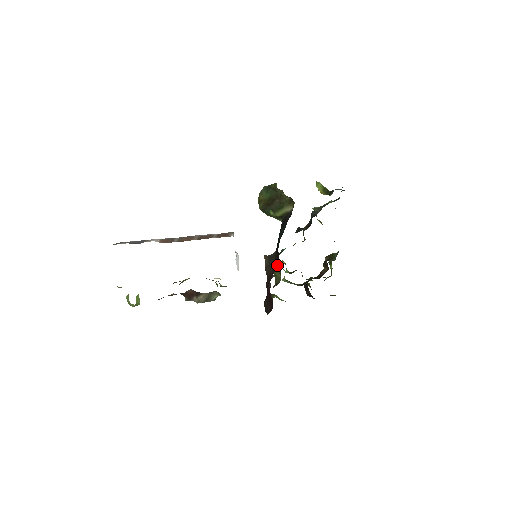
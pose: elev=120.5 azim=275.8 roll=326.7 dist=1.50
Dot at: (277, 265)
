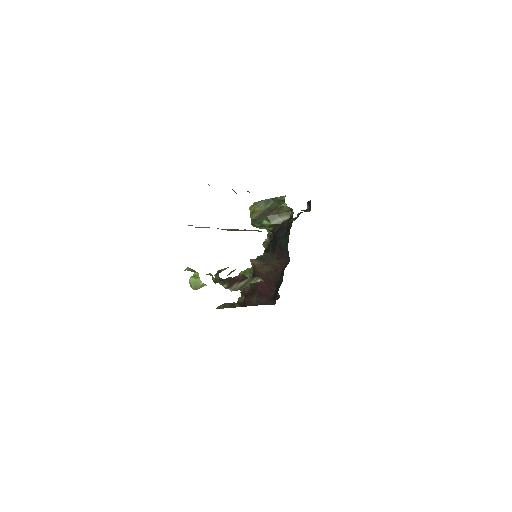
Dot at: (284, 260)
